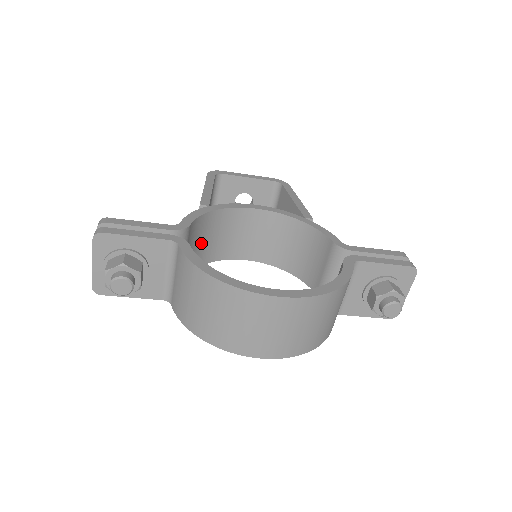
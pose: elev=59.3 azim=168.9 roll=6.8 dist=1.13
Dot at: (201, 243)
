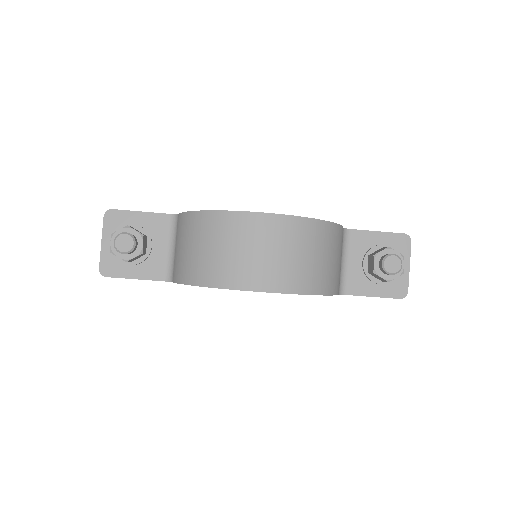
Dot at: occluded
